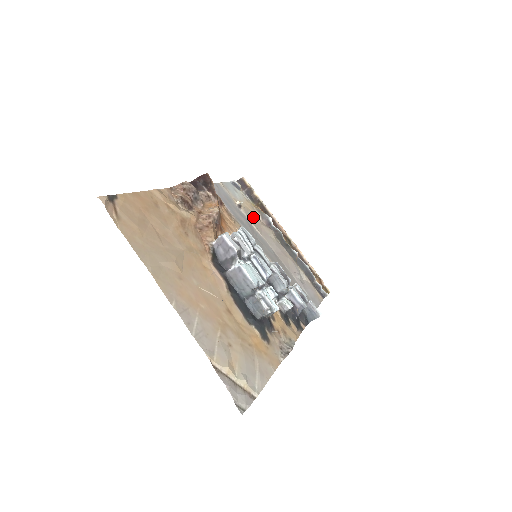
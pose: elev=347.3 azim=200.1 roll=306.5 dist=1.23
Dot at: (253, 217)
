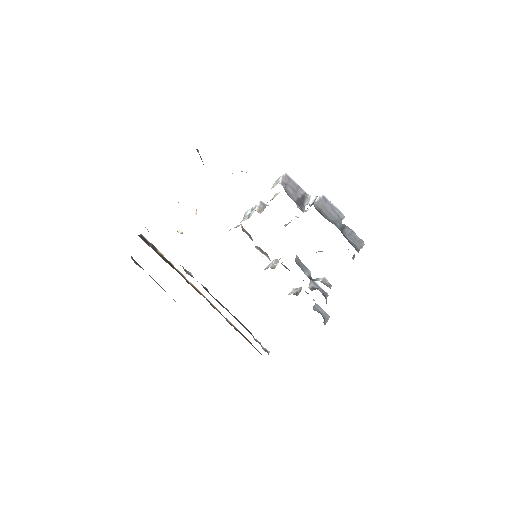
Dot at: occluded
